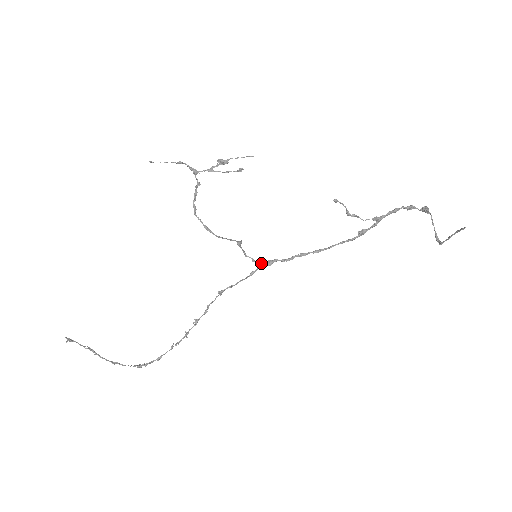
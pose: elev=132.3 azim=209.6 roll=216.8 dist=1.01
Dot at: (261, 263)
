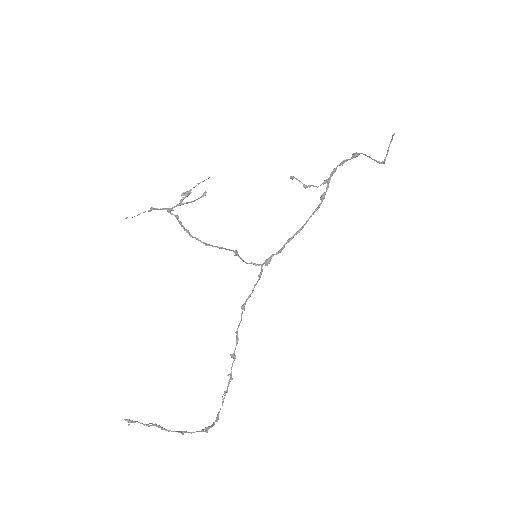
Dot at: (262, 264)
